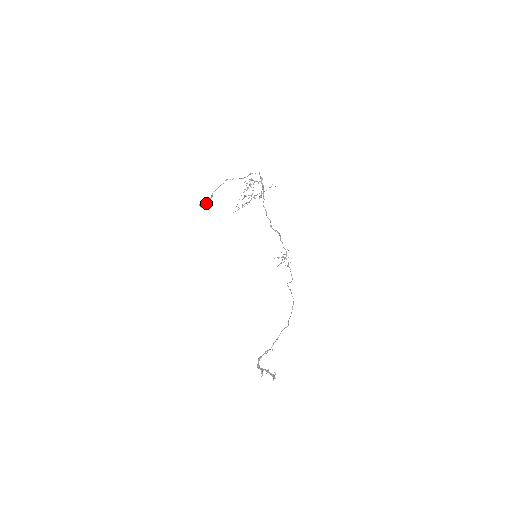
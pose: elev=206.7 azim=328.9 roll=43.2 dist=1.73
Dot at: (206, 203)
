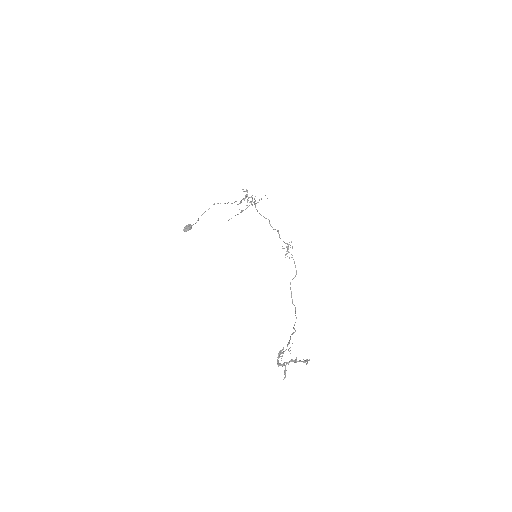
Dot at: (190, 228)
